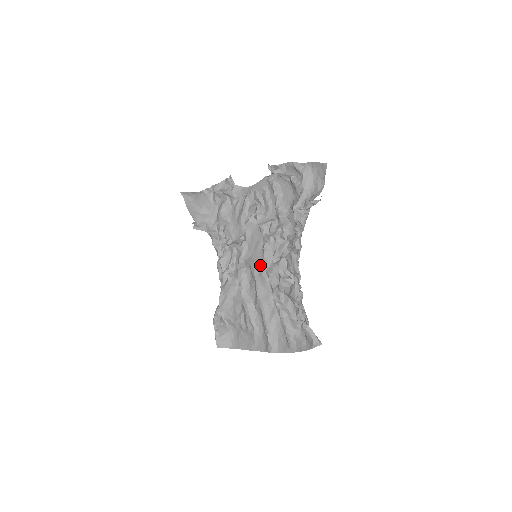
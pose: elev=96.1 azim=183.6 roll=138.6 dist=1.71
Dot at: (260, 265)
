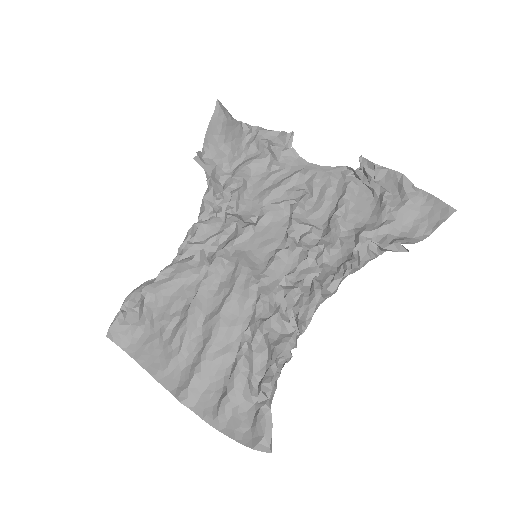
Dot at: (254, 272)
